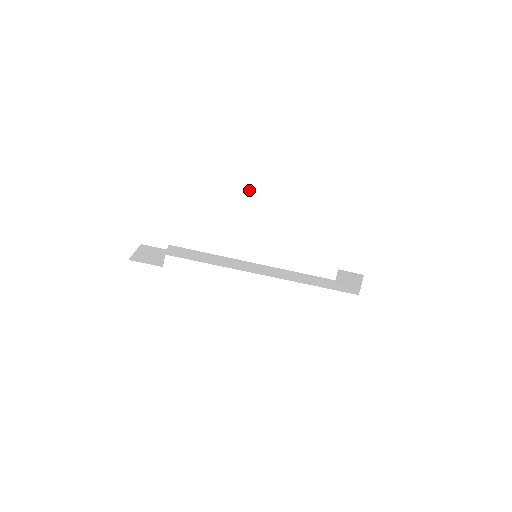
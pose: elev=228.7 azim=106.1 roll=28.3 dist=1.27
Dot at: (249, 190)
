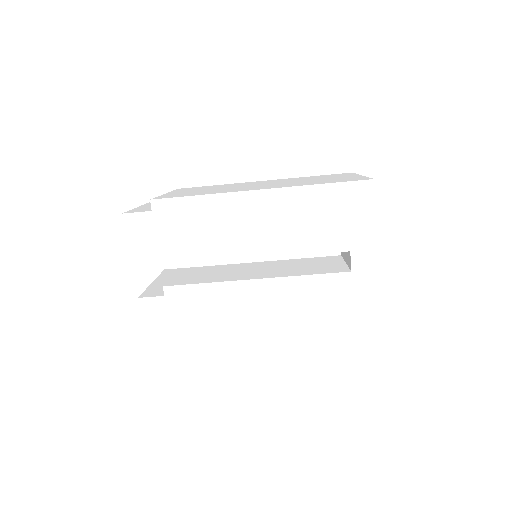
Dot at: (213, 209)
